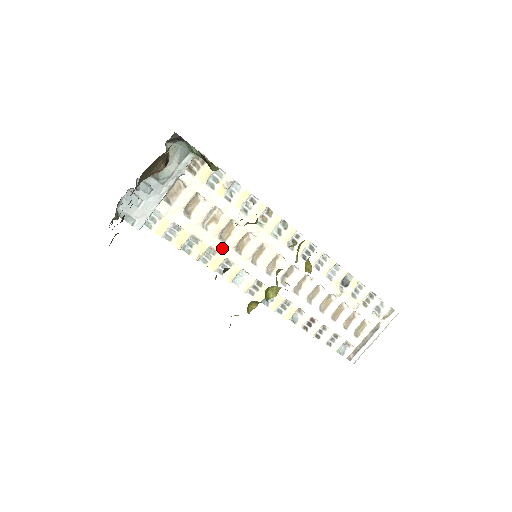
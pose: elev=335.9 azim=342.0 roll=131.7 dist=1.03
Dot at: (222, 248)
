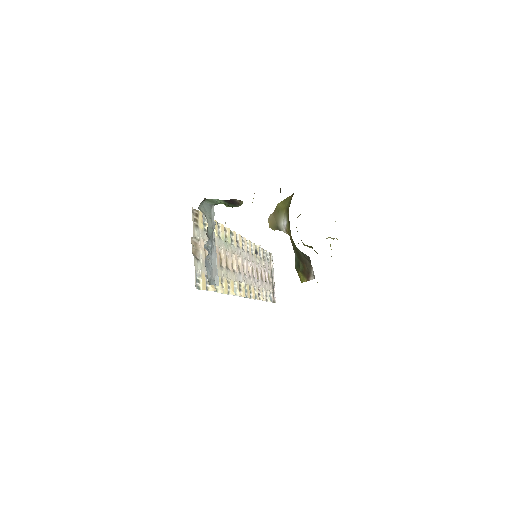
Dot at: (224, 273)
